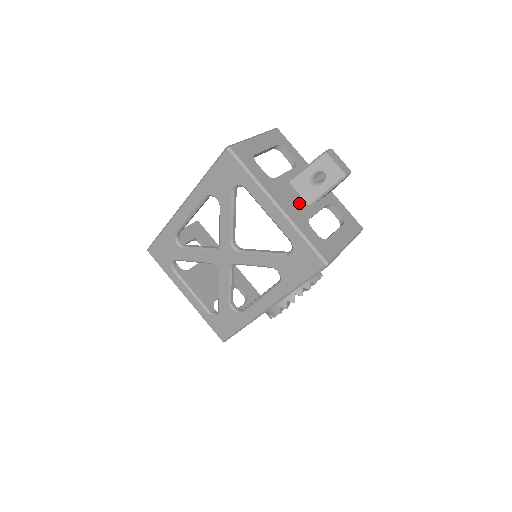
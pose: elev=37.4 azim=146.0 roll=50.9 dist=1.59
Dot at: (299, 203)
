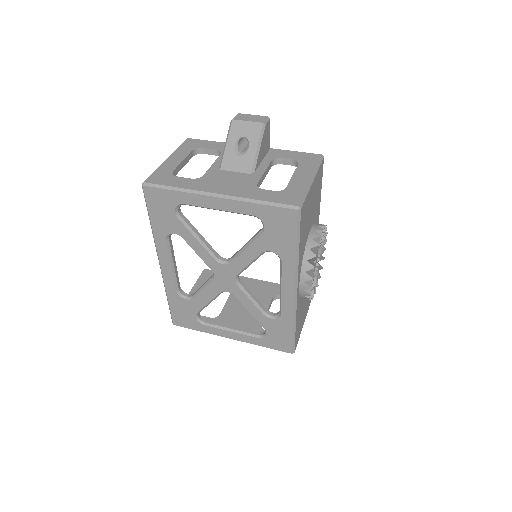
Dot at: (239, 179)
